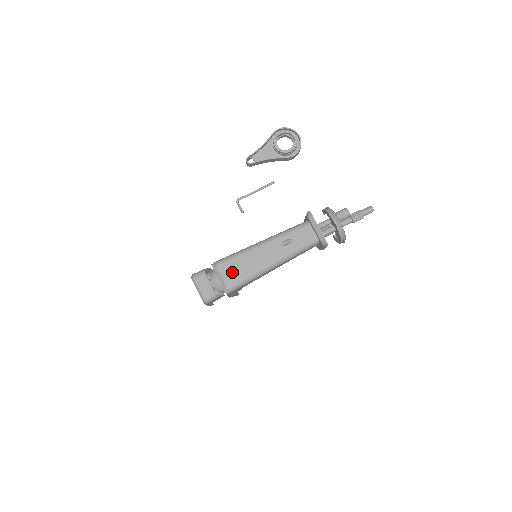
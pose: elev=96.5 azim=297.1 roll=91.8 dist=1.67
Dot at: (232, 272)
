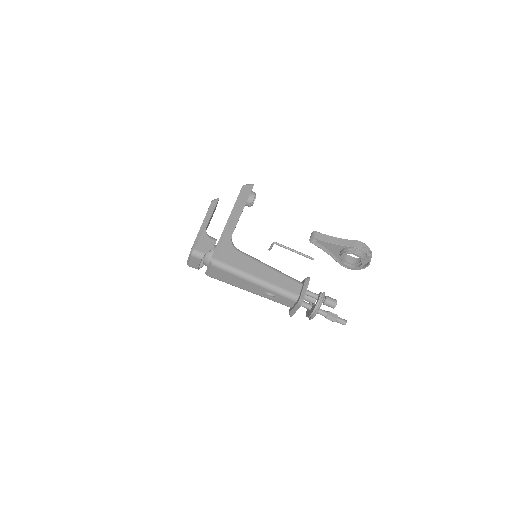
Dot at: (219, 274)
